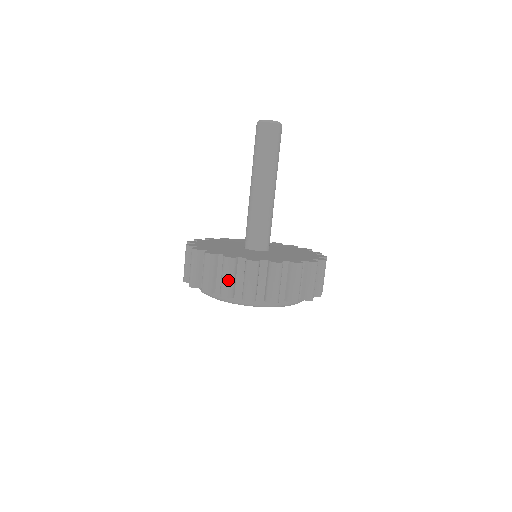
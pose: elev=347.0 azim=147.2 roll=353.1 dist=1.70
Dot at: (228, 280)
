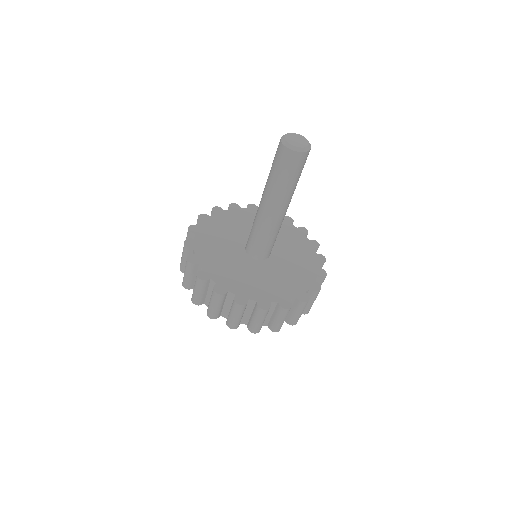
Dot at: (186, 276)
